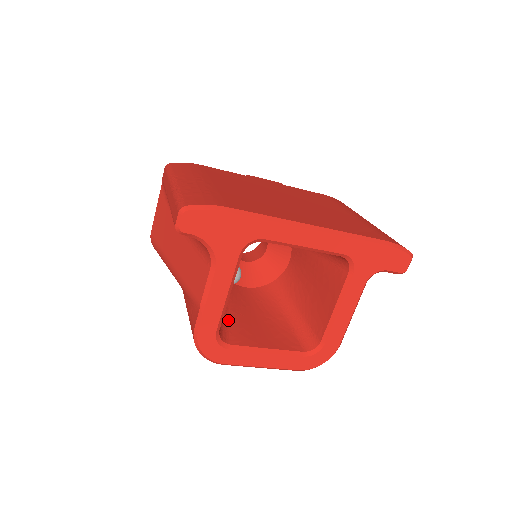
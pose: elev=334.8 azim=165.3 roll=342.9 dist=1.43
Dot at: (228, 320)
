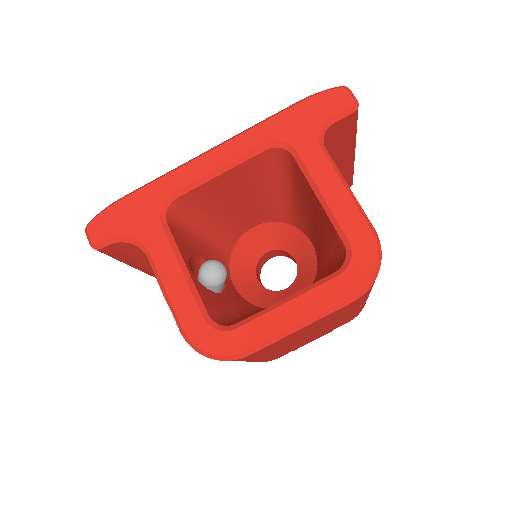
Dot at: (245, 318)
